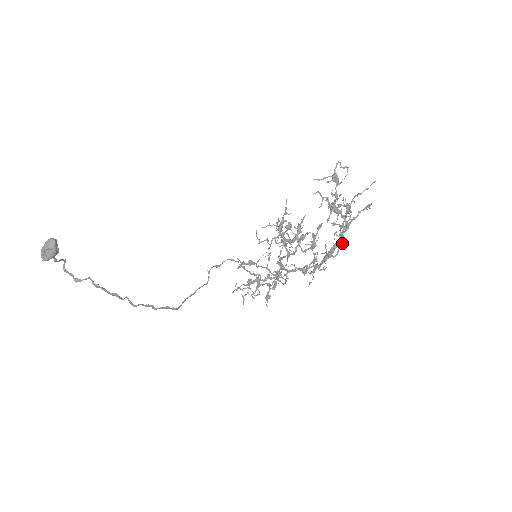
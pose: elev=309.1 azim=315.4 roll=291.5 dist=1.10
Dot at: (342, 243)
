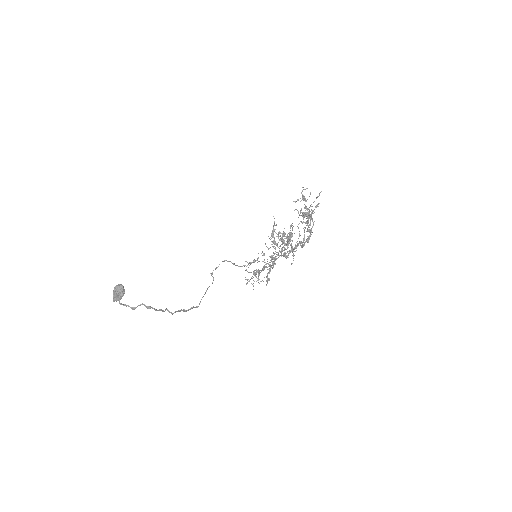
Dot at: (311, 234)
